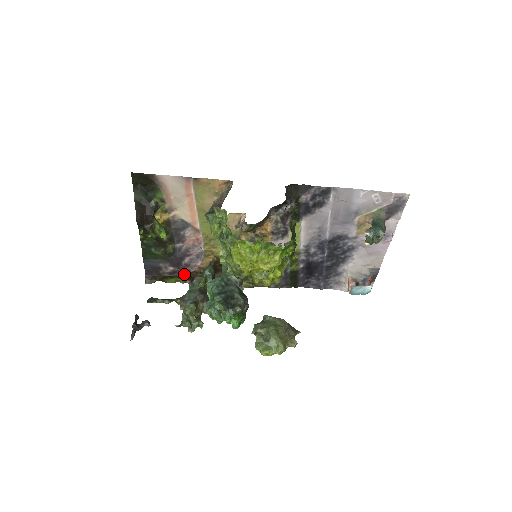
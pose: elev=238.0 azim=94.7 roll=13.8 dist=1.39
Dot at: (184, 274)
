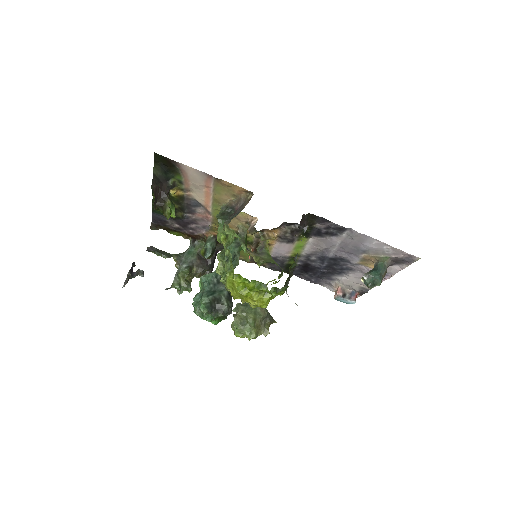
Dot at: (188, 233)
